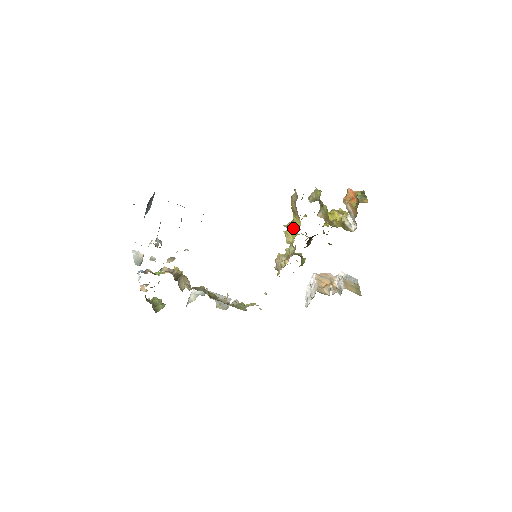
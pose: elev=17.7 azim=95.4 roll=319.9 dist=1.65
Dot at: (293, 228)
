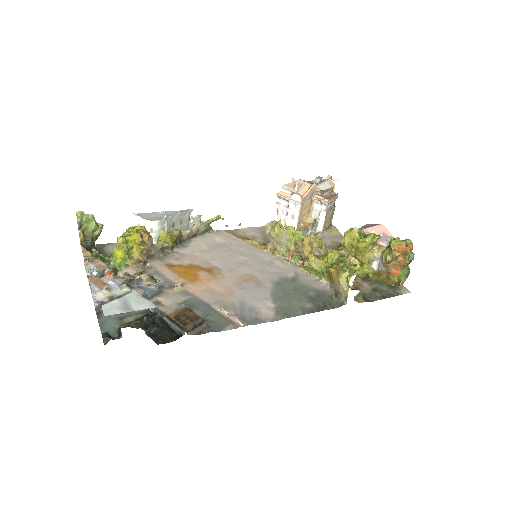
Dot at: (317, 272)
